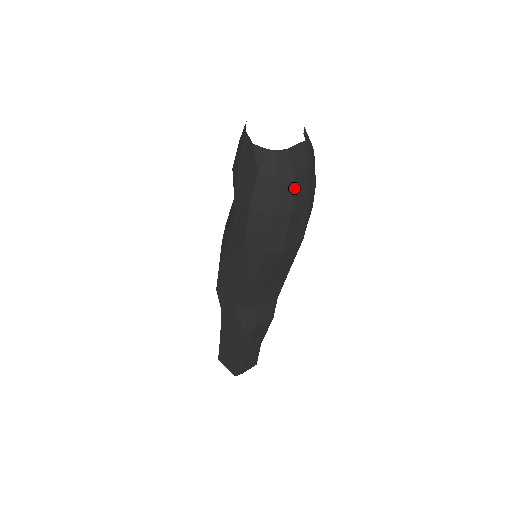
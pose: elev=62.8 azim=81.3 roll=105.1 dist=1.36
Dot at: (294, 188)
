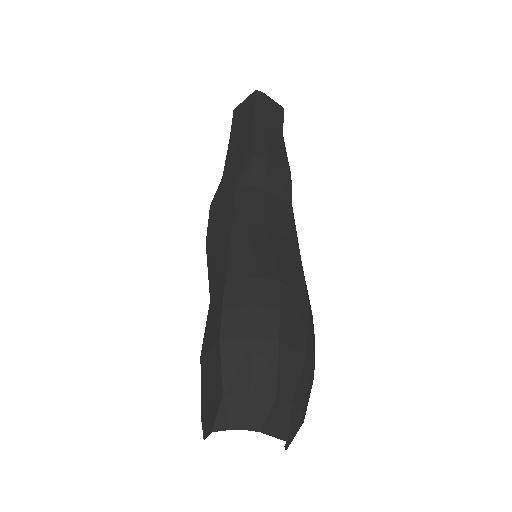
Dot at: occluded
